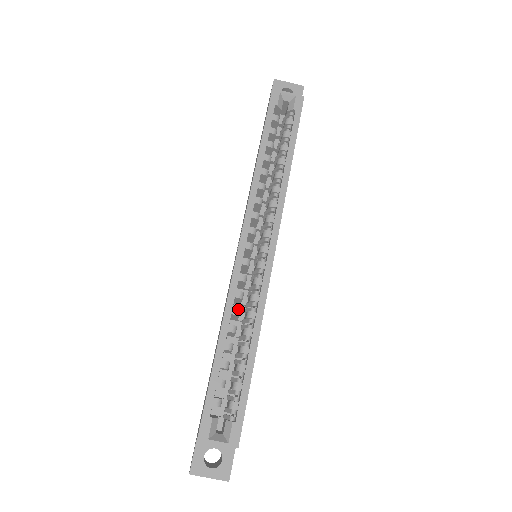
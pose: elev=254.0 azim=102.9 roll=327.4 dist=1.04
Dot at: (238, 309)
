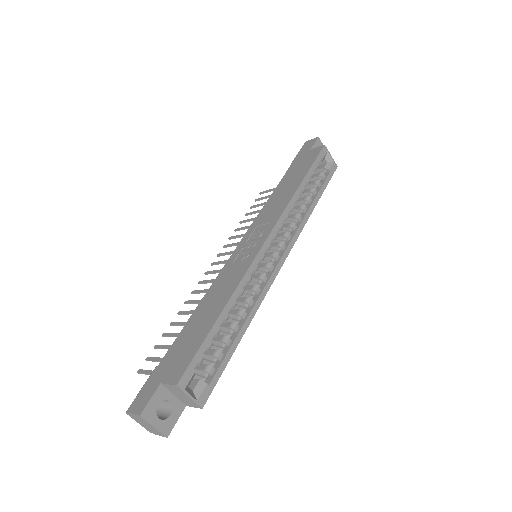
Dot at: occluded
